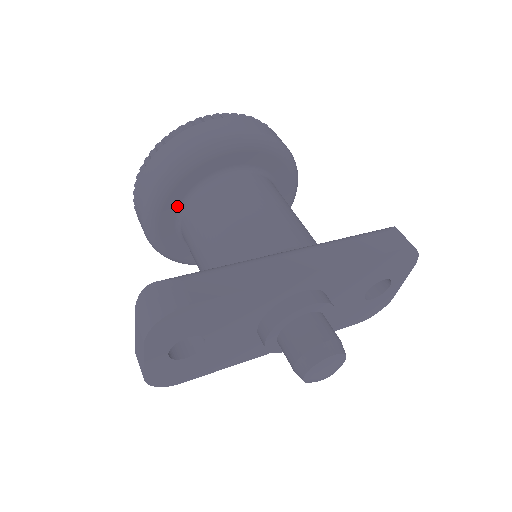
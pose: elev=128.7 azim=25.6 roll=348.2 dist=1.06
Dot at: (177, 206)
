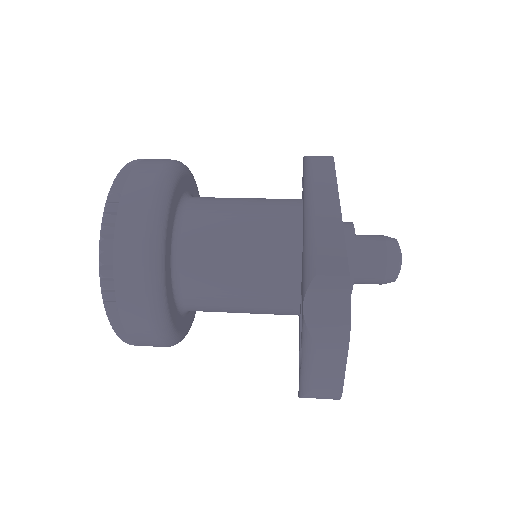
Dot at: (170, 275)
